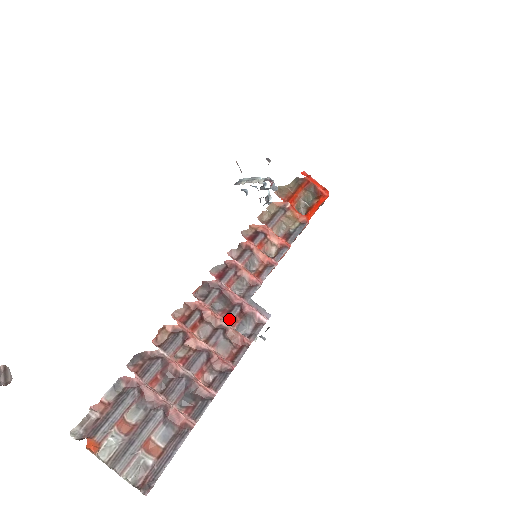
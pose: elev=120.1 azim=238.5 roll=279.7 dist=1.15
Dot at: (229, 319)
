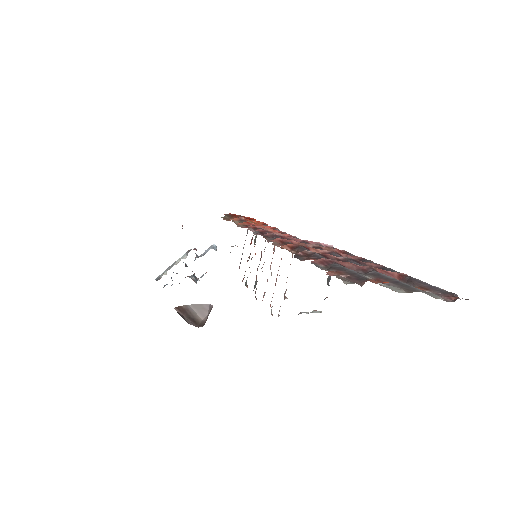
Dot at: (312, 245)
